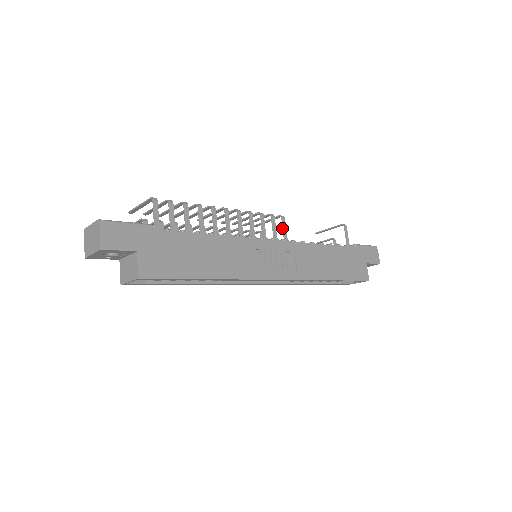
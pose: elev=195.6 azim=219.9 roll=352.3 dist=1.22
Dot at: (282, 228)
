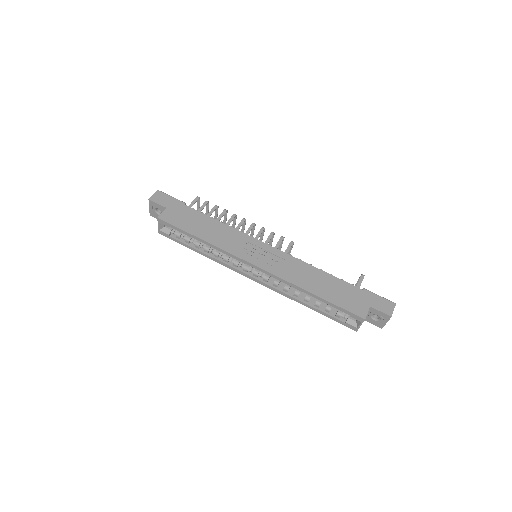
Dot at: (287, 247)
